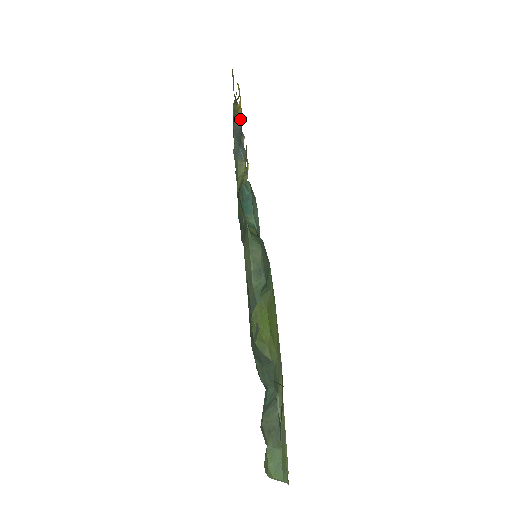
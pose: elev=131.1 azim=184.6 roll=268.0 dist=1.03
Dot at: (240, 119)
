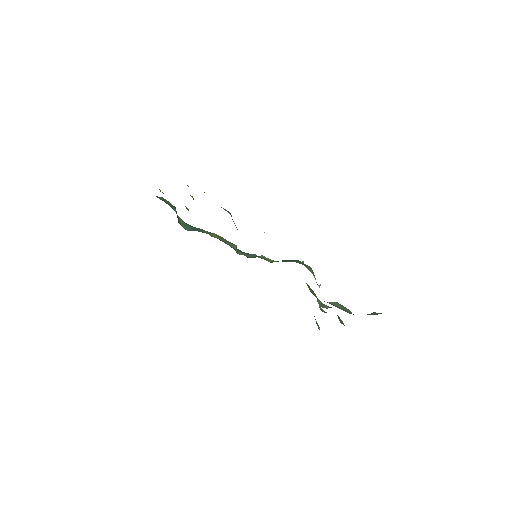
Dot at: occluded
